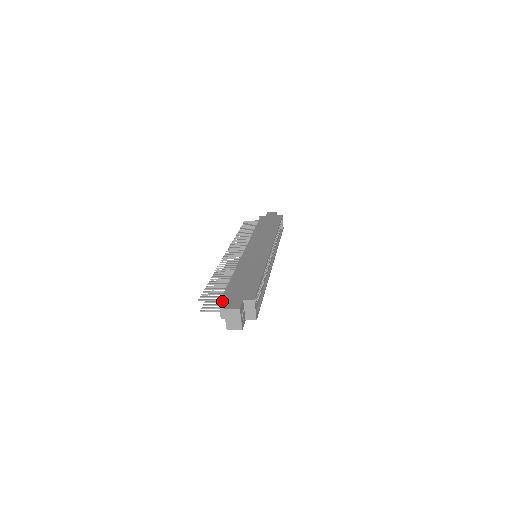
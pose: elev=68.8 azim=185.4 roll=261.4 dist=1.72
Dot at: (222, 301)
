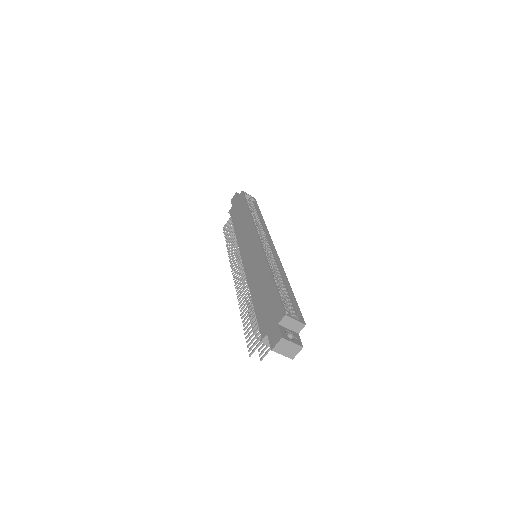
Dot at: (265, 341)
